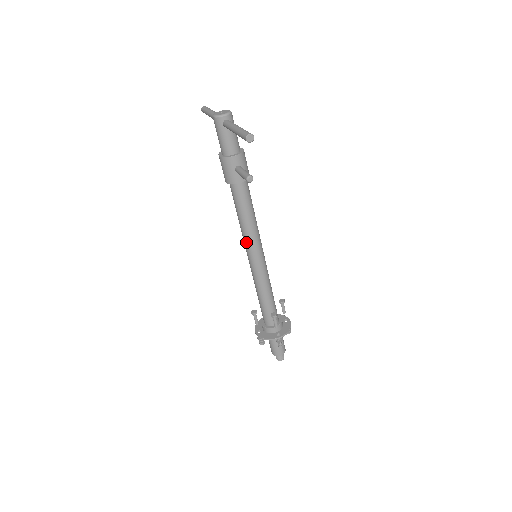
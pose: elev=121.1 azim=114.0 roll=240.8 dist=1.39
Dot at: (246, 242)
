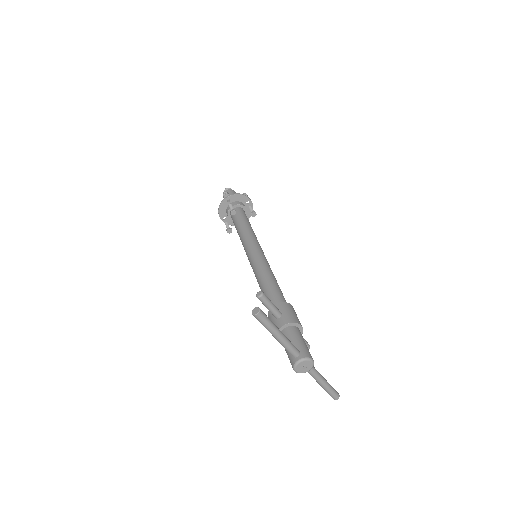
Dot at: occluded
